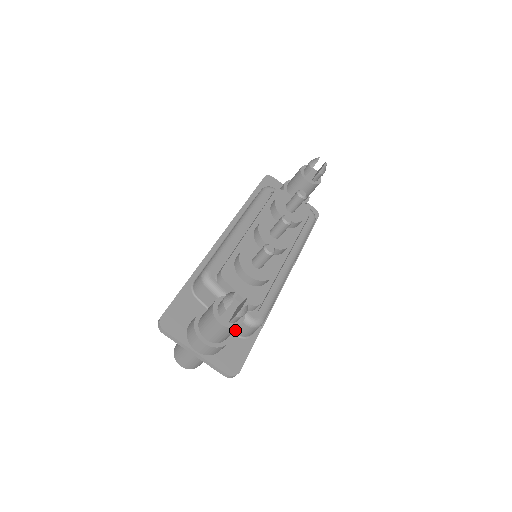
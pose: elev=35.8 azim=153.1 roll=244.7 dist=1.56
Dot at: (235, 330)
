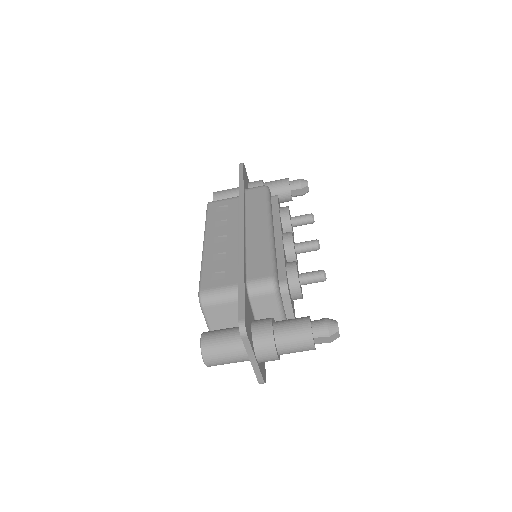
Dot at: occluded
